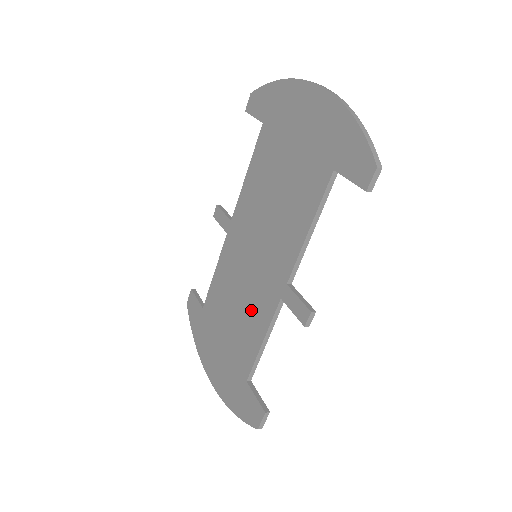
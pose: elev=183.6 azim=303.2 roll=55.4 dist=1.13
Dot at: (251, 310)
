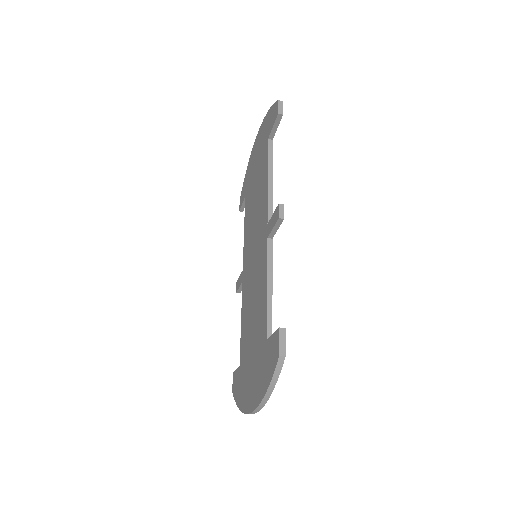
Dot at: (258, 286)
